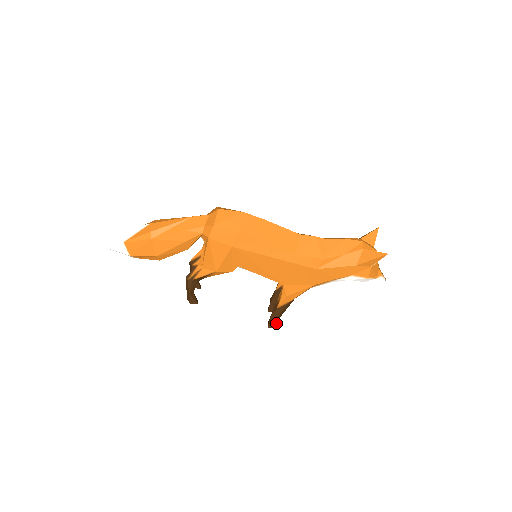
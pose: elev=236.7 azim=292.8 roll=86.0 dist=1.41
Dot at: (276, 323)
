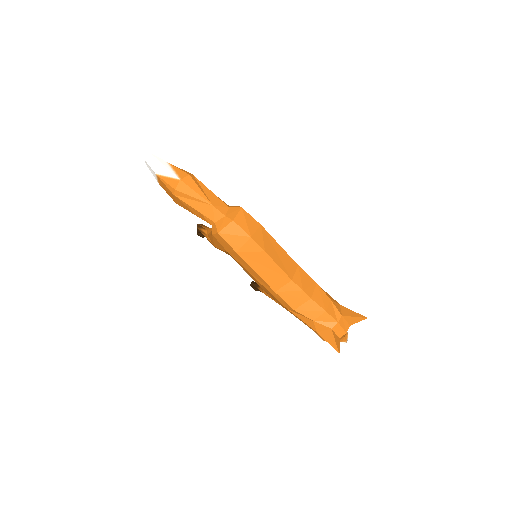
Dot at: occluded
